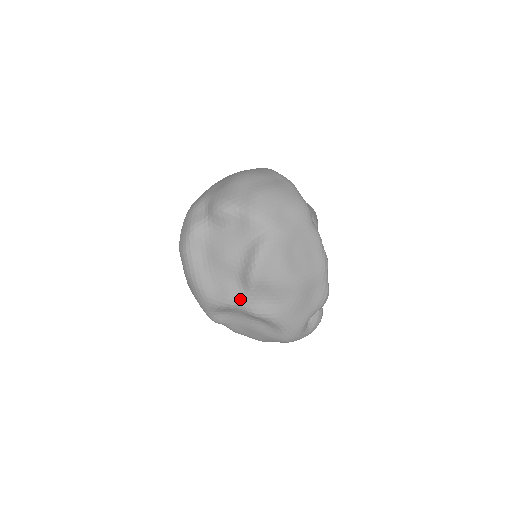
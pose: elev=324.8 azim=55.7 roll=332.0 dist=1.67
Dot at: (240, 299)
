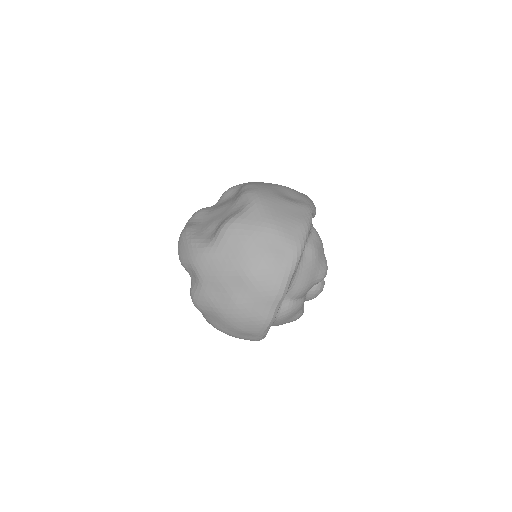
Dot at: occluded
